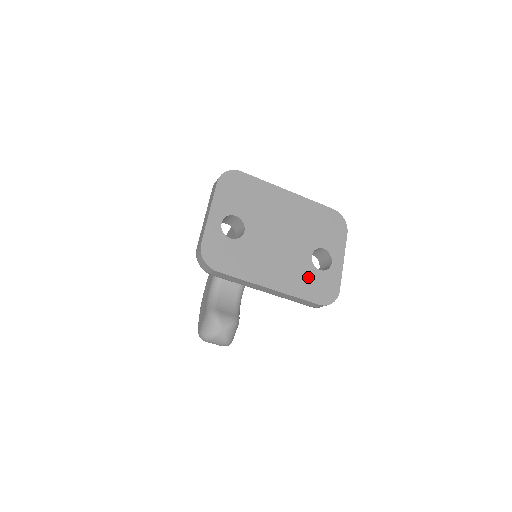
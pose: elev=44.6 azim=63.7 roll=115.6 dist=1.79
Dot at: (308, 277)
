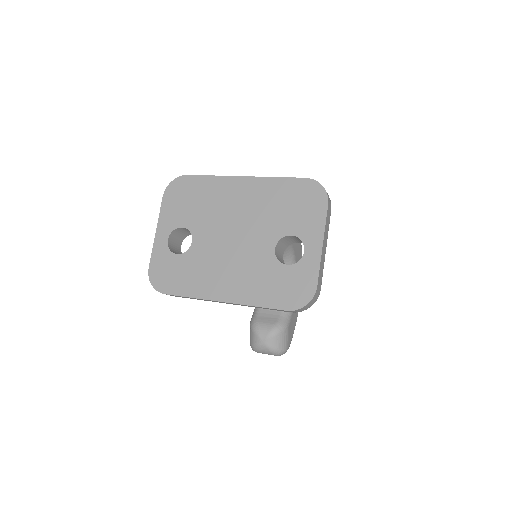
Dot at: (270, 278)
